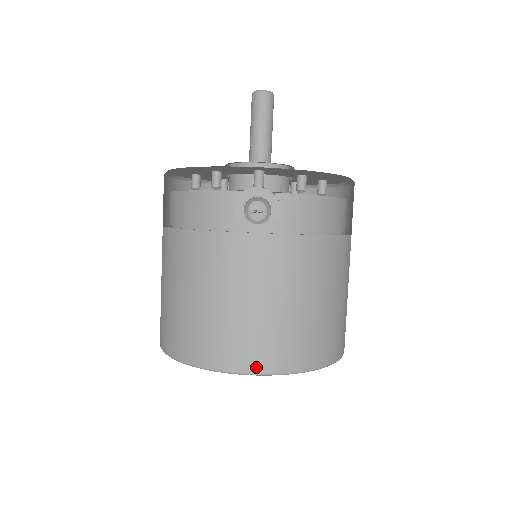
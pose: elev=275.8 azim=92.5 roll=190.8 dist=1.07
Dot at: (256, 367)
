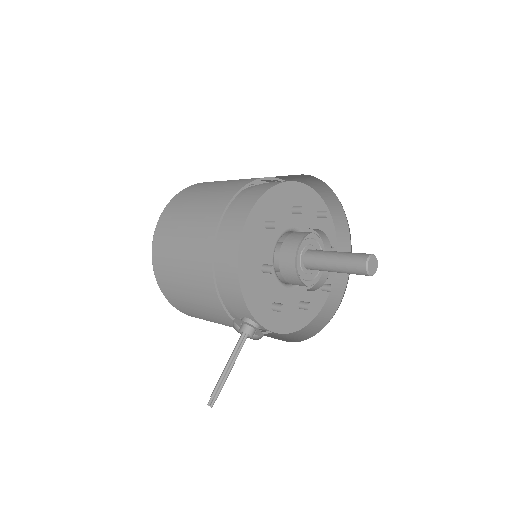
Dot at: (182, 312)
